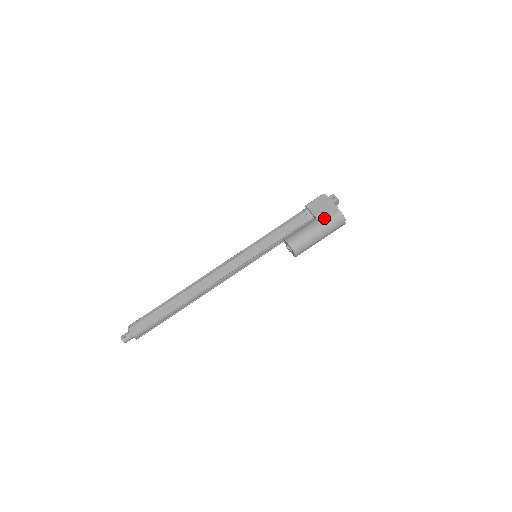
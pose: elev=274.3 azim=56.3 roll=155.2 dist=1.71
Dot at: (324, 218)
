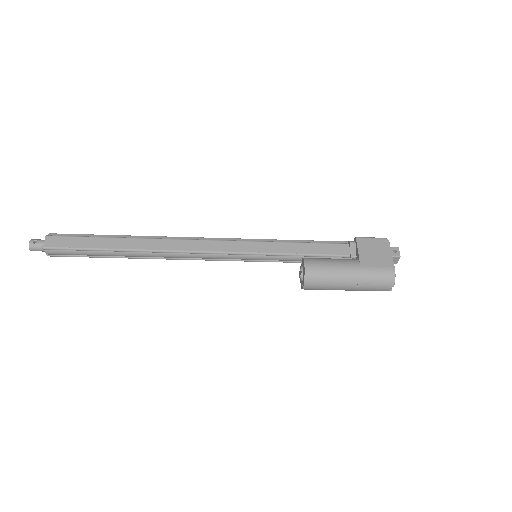
Dot at: (369, 265)
